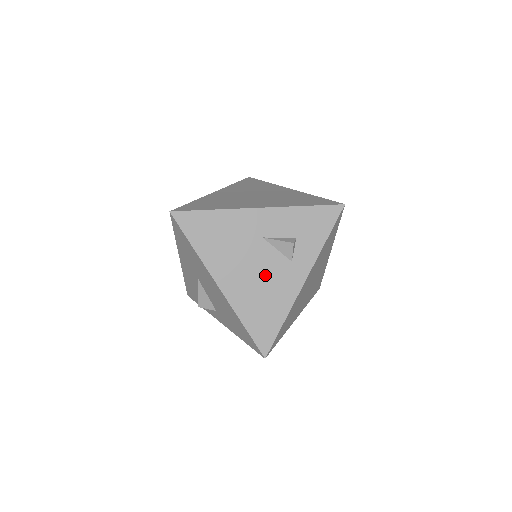
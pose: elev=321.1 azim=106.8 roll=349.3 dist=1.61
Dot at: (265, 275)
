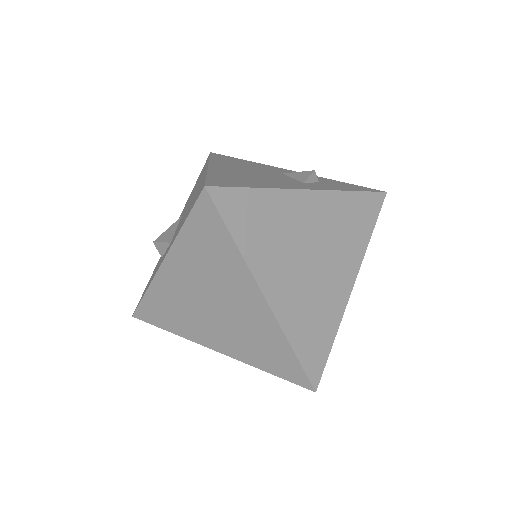
Dot at: (266, 177)
